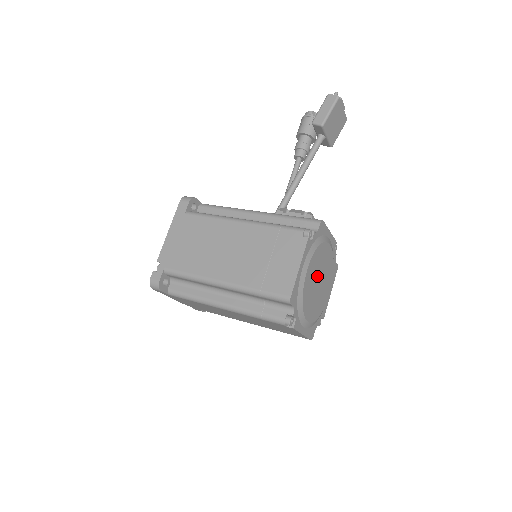
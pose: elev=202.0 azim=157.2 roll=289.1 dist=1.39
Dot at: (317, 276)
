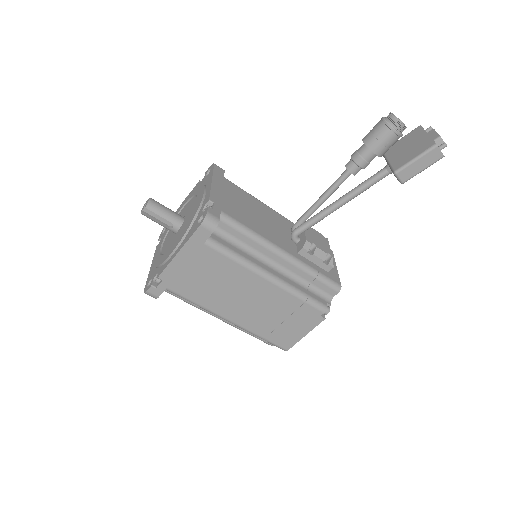
Dot at: occluded
